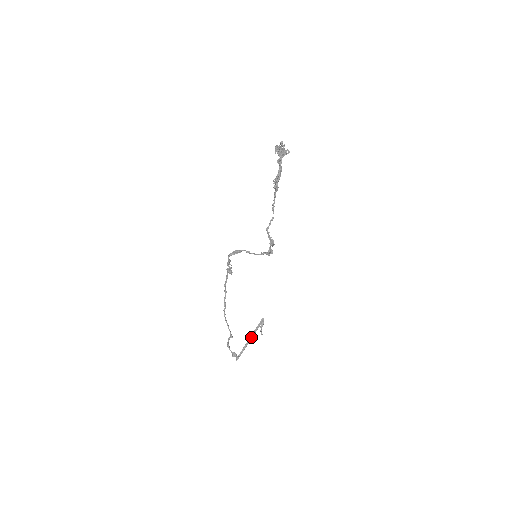
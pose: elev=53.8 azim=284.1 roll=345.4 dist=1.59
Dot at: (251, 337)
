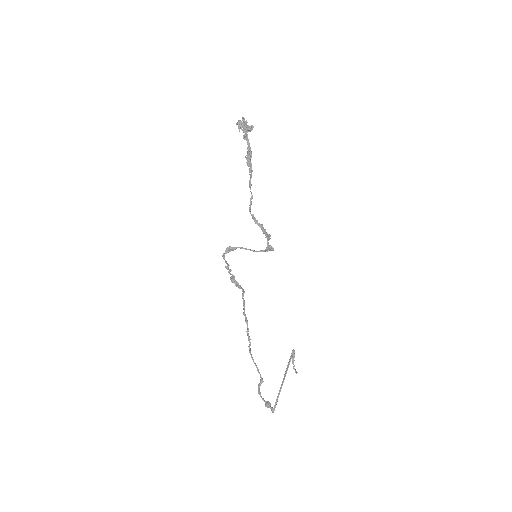
Dot at: occluded
